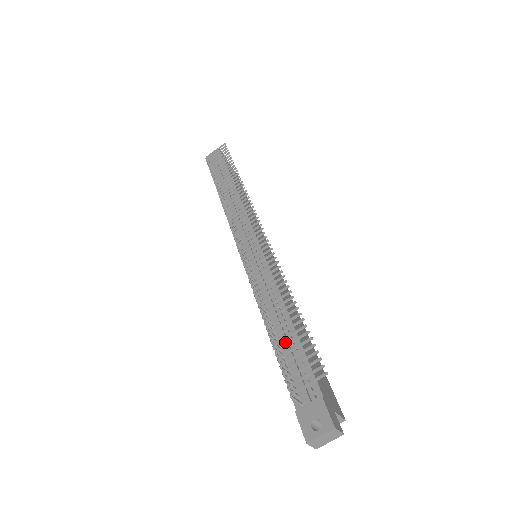
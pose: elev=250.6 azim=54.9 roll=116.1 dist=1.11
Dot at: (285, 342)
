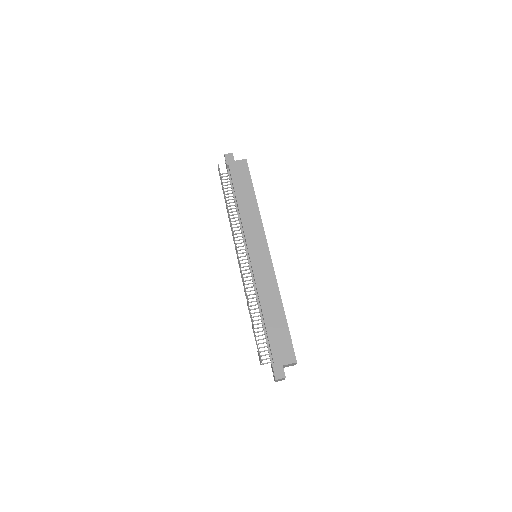
Dot at: (263, 329)
